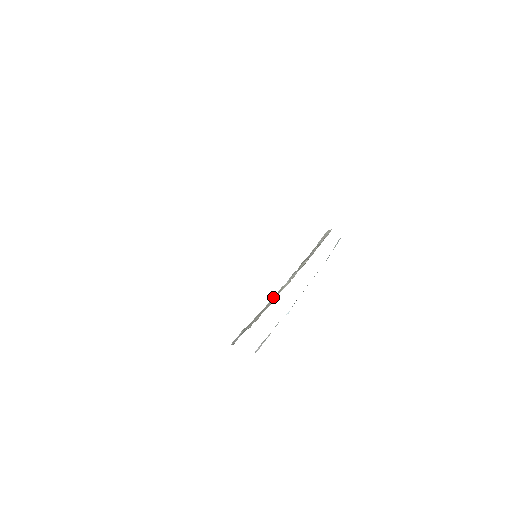
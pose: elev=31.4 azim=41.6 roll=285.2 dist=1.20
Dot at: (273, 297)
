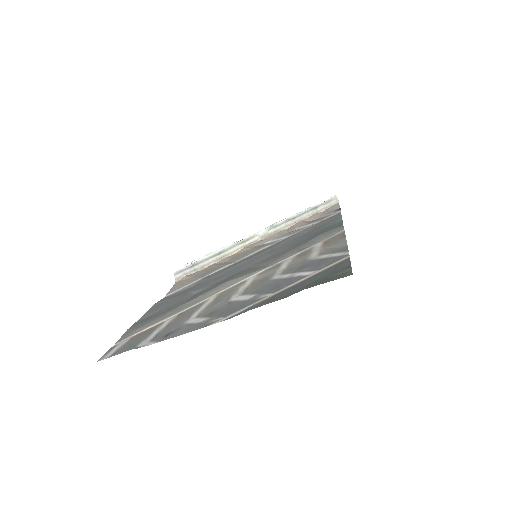
Dot at: (238, 243)
